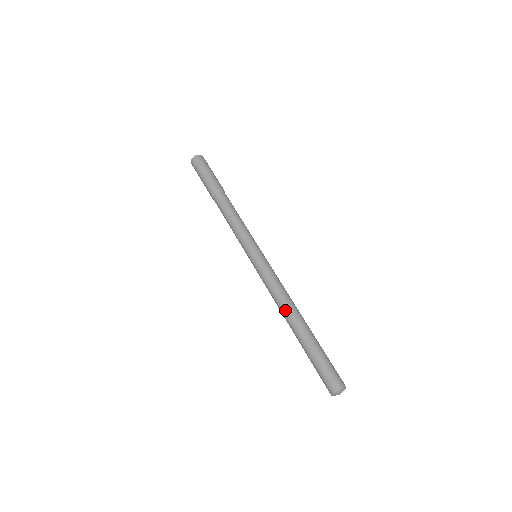
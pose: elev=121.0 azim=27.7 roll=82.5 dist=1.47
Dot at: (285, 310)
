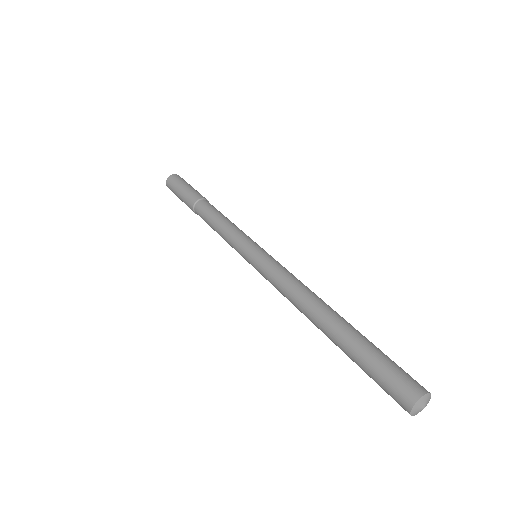
Dot at: (309, 302)
